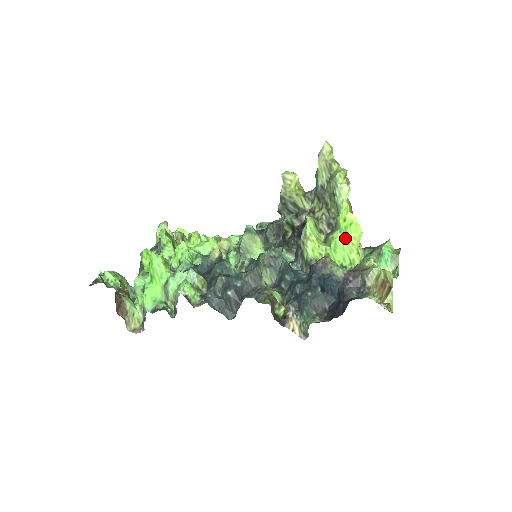
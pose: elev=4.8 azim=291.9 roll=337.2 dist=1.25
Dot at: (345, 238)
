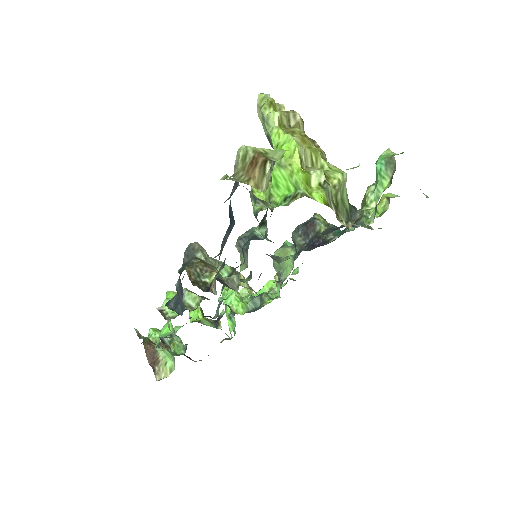
Dot at: (281, 164)
